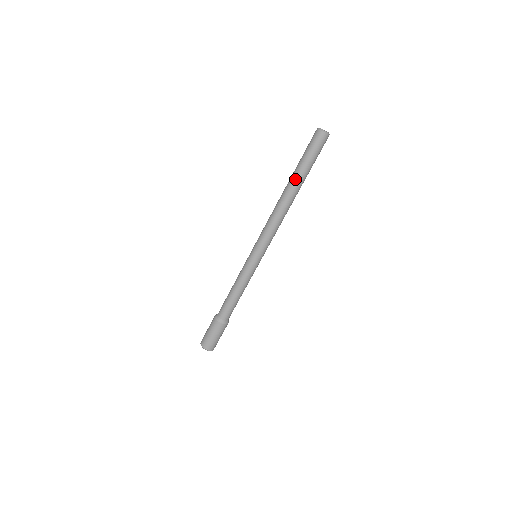
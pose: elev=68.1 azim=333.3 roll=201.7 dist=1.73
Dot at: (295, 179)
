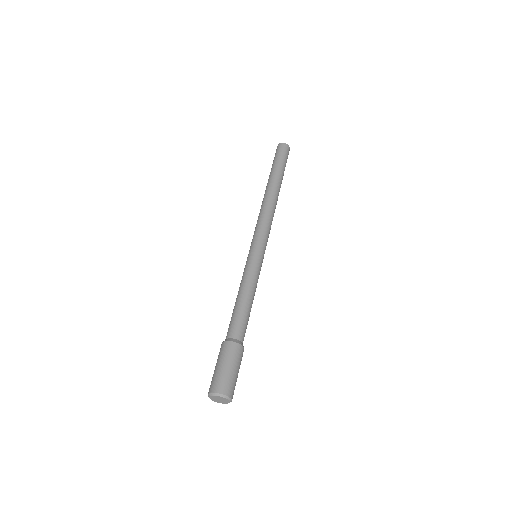
Dot at: (270, 178)
